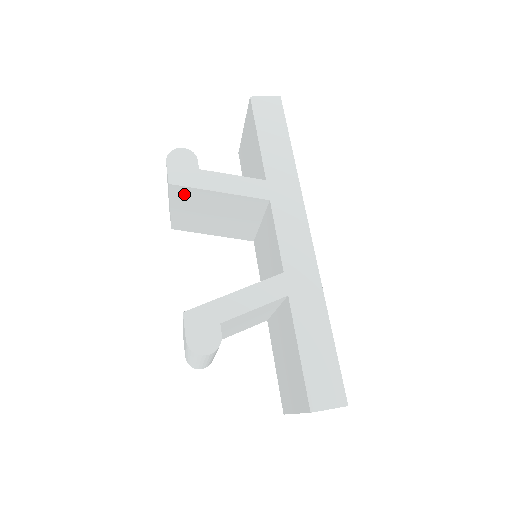
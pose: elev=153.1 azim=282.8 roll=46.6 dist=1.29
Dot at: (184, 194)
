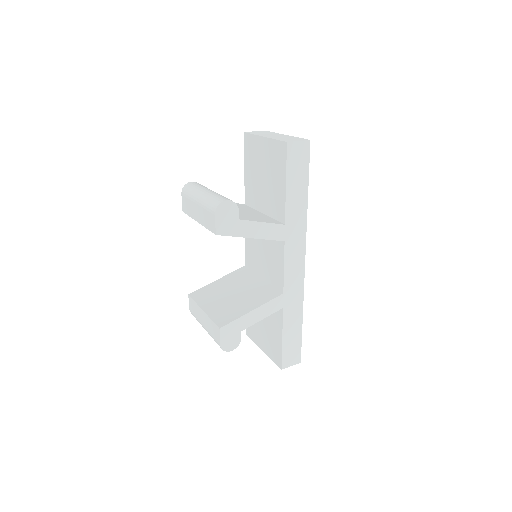
Dot at: occluded
